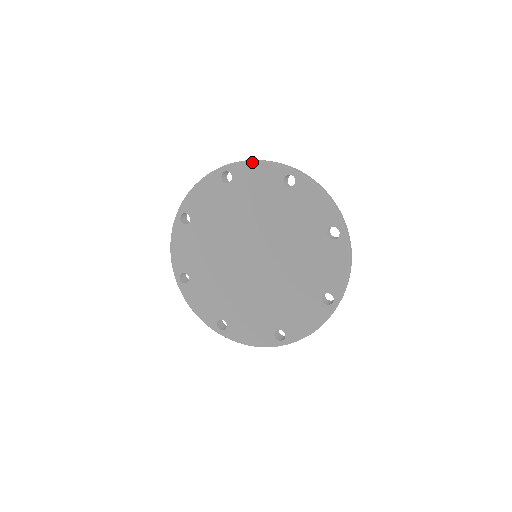
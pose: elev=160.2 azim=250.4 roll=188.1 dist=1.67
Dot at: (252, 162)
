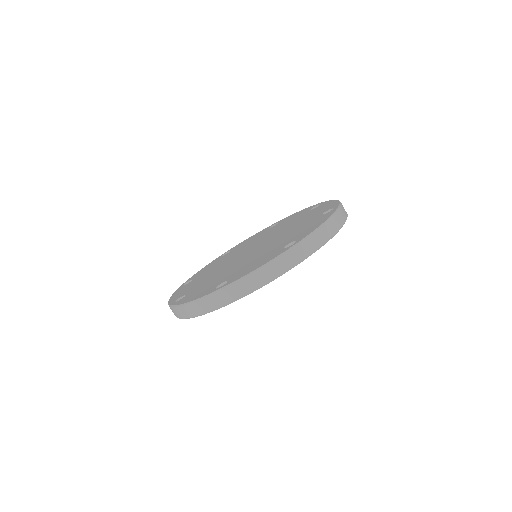
Dot at: (297, 212)
